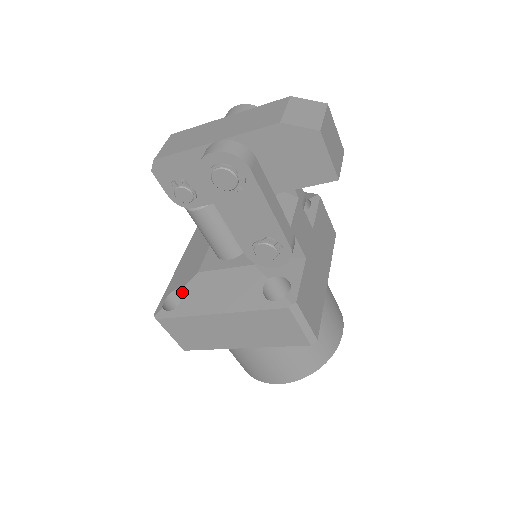
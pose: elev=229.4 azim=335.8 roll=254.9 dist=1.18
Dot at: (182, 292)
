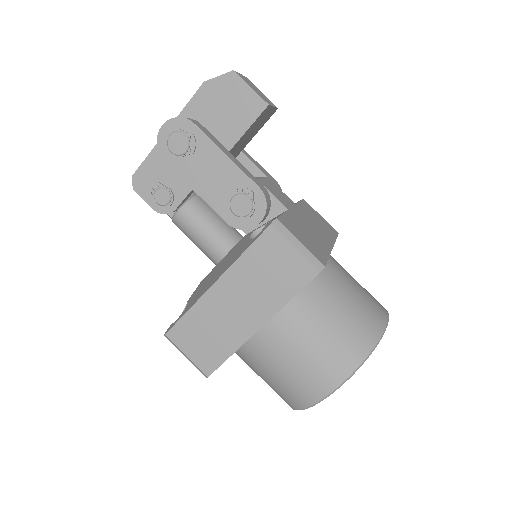
Dot at: (187, 302)
